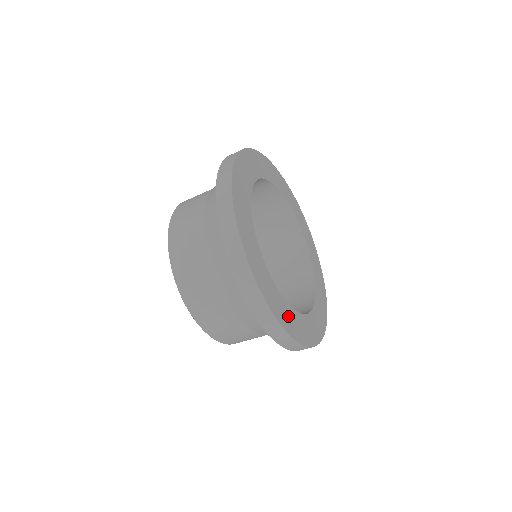
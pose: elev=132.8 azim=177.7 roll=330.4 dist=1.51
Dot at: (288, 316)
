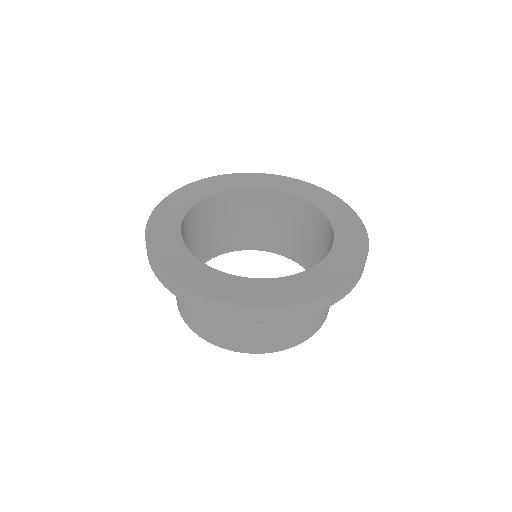
Dot at: (324, 276)
